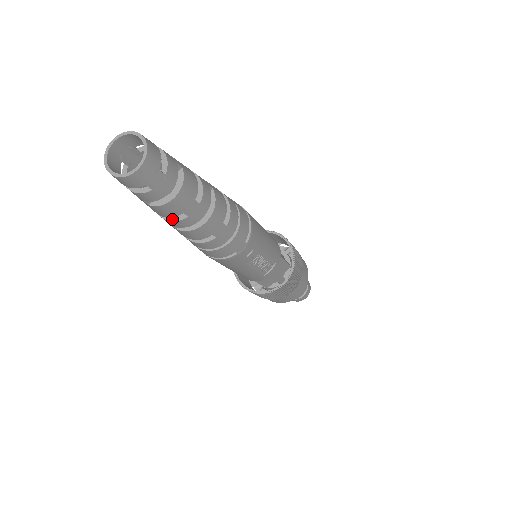
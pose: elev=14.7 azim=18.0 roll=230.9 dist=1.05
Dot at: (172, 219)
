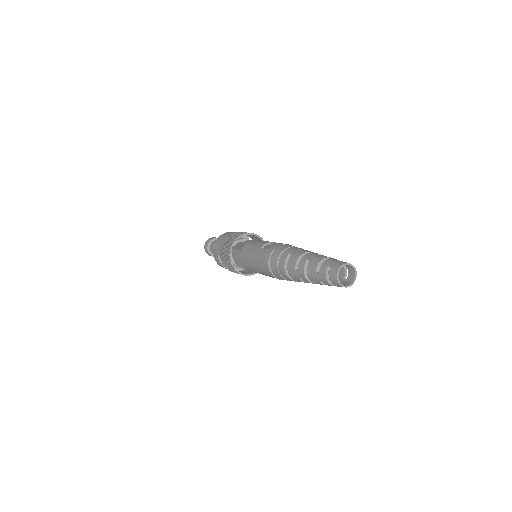
Dot at: (310, 281)
